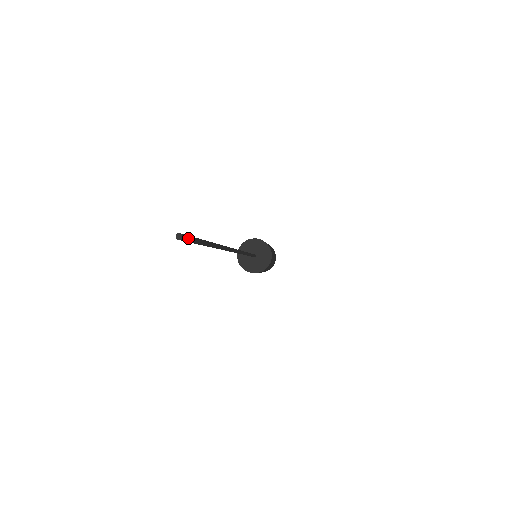
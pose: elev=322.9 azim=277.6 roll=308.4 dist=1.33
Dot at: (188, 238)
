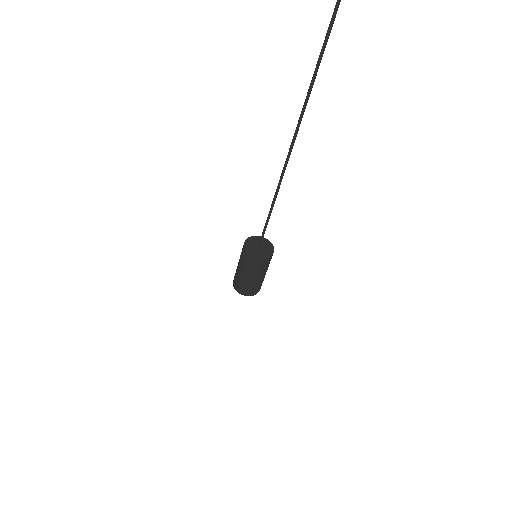
Dot at: out of frame
